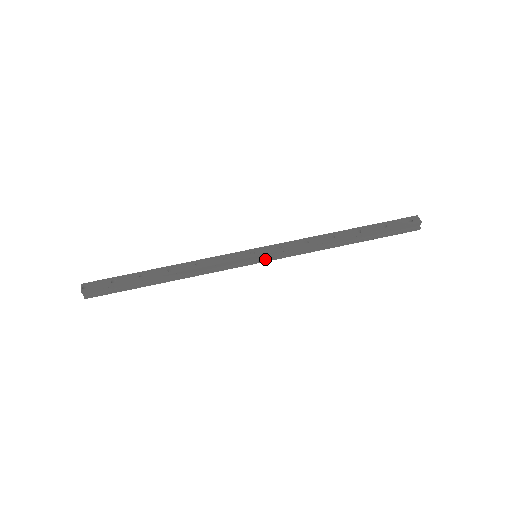
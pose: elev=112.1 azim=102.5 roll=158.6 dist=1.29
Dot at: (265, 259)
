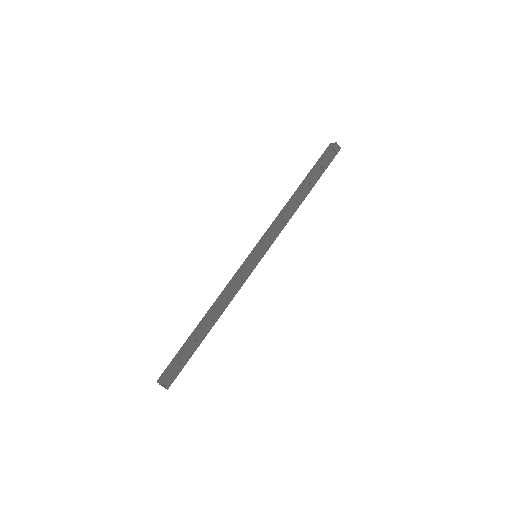
Dot at: occluded
